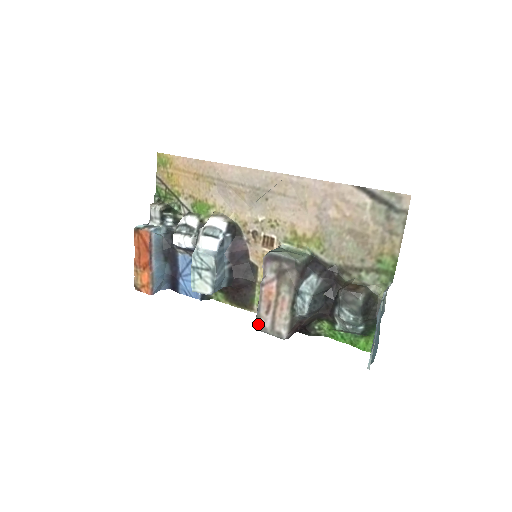
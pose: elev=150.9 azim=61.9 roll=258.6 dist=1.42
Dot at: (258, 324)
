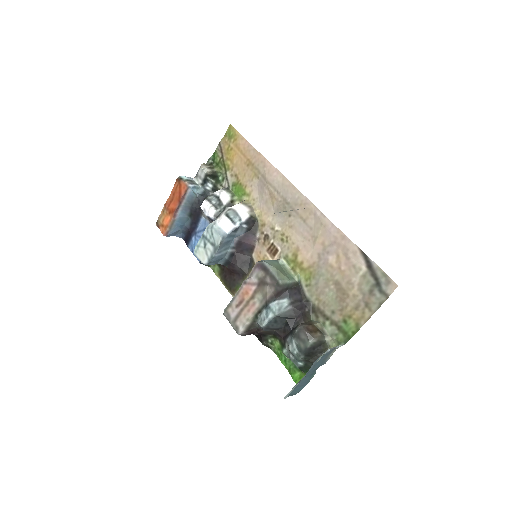
Dot at: (226, 310)
